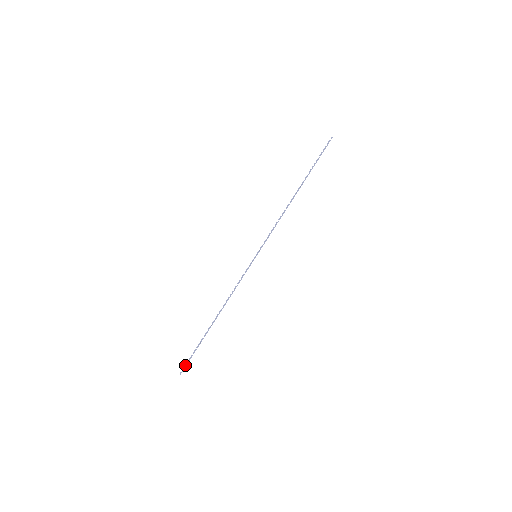
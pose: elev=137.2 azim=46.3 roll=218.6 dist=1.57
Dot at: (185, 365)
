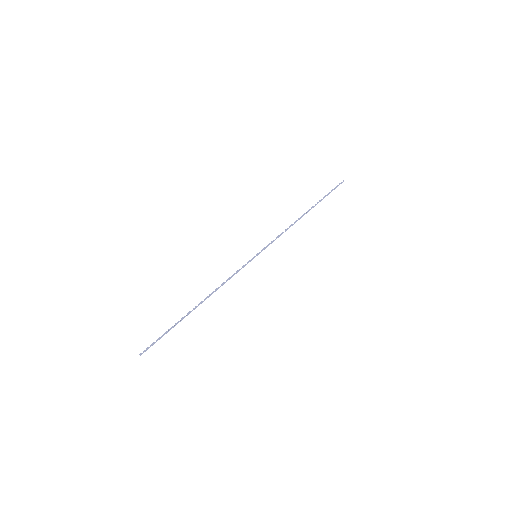
Dot at: occluded
